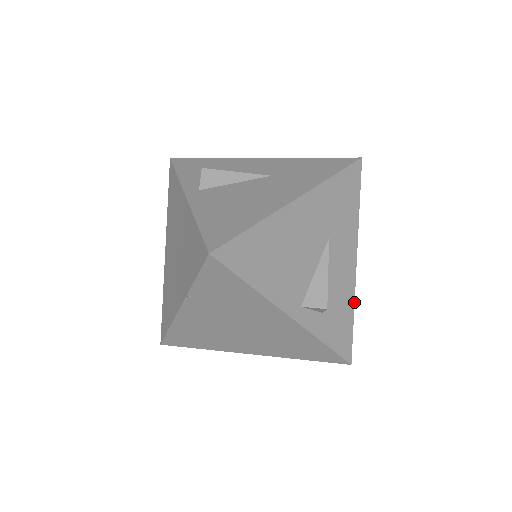
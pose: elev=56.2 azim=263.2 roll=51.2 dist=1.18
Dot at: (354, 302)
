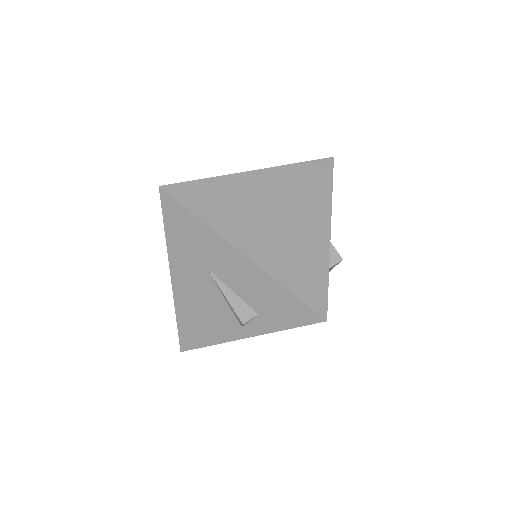
Dot at: occluded
